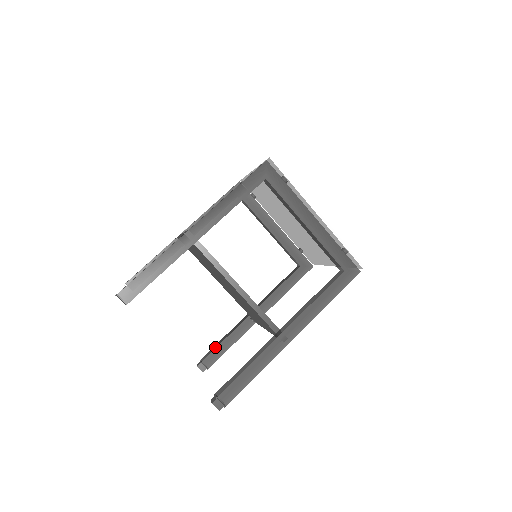
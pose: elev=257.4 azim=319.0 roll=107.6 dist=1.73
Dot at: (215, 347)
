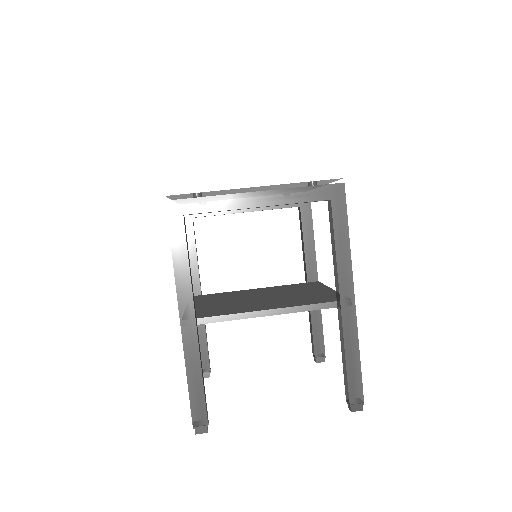
Dot at: (312, 336)
